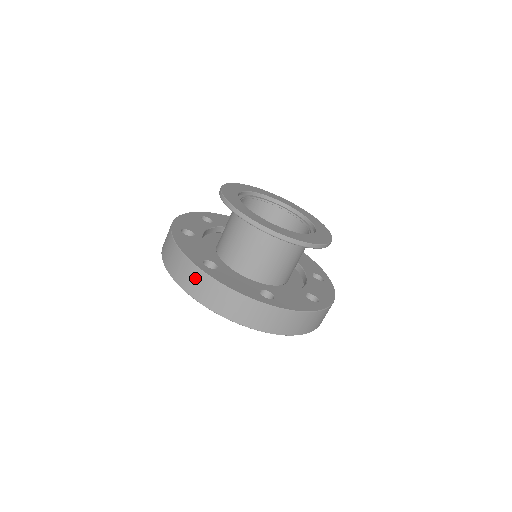
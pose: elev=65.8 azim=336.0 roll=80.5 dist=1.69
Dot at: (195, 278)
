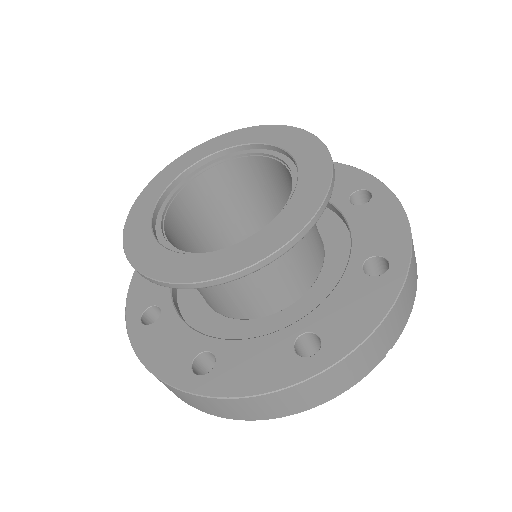
Dot at: occluded
